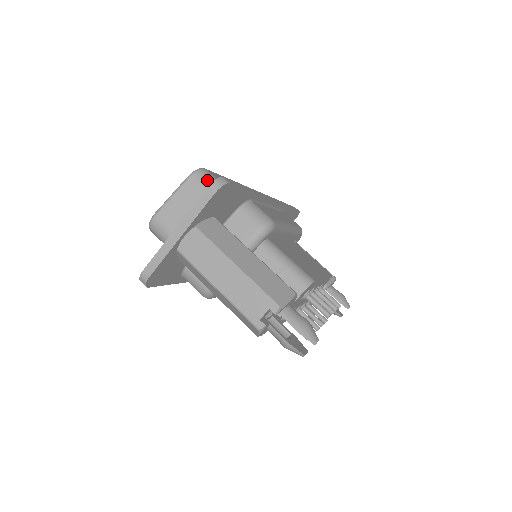
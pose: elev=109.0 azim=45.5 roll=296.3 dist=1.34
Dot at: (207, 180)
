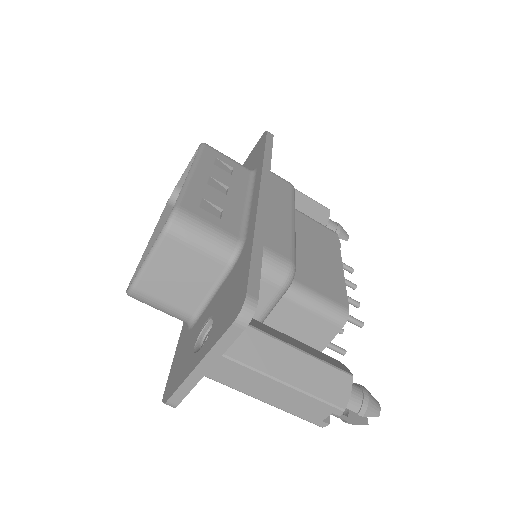
Dot at: (191, 231)
